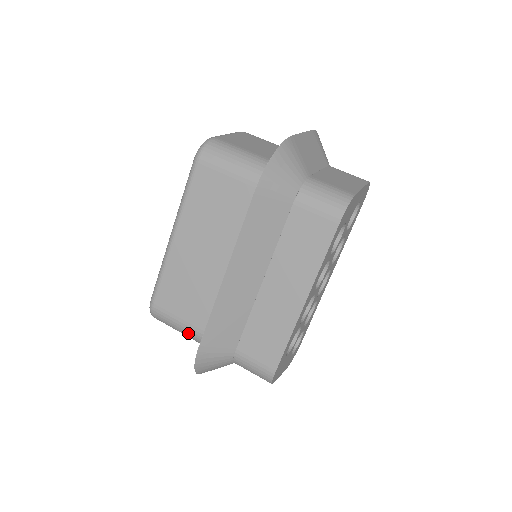
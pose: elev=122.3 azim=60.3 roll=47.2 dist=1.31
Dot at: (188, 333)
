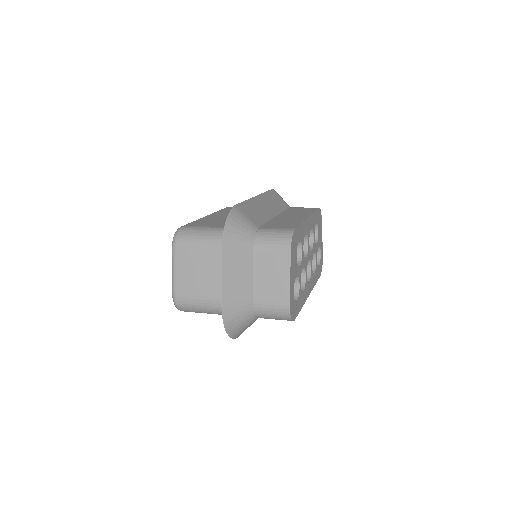
Dot at: (213, 232)
